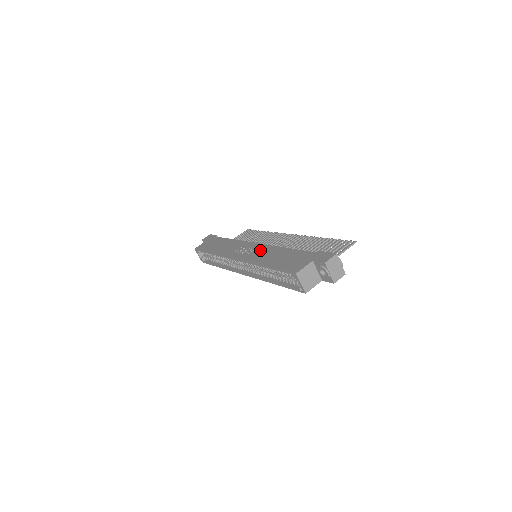
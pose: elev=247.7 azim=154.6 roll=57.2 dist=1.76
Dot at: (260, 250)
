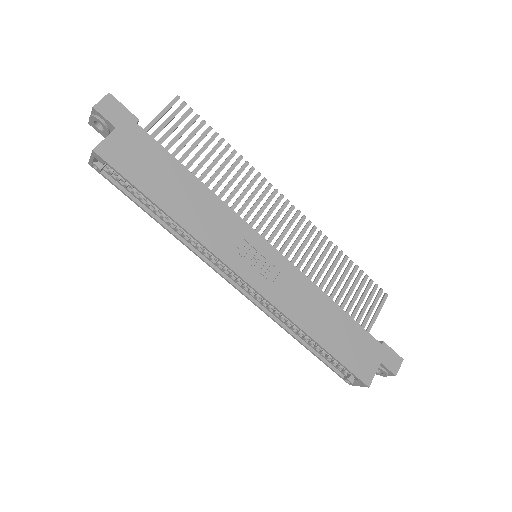
Dot at: (290, 281)
